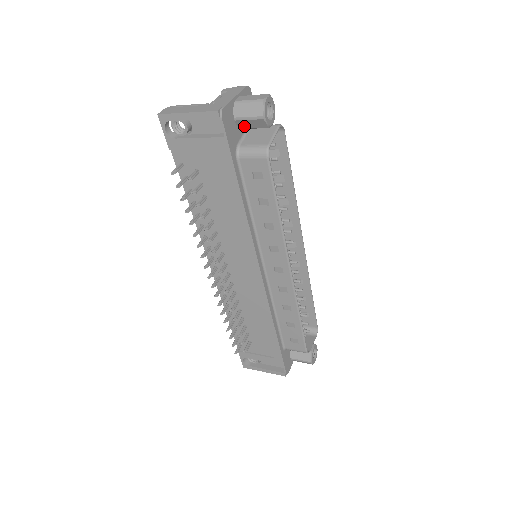
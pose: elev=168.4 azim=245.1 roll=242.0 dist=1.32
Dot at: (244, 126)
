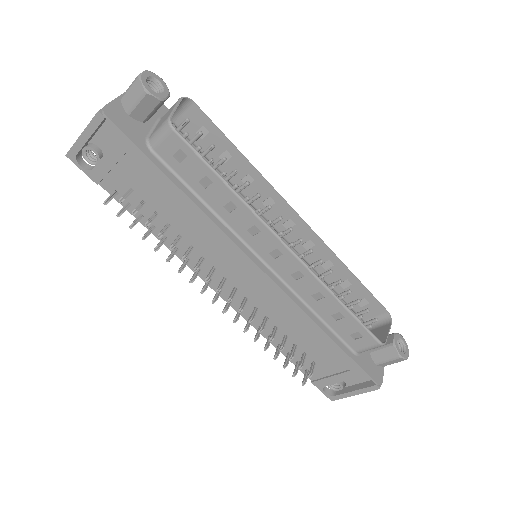
Dot at: (142, 116)
